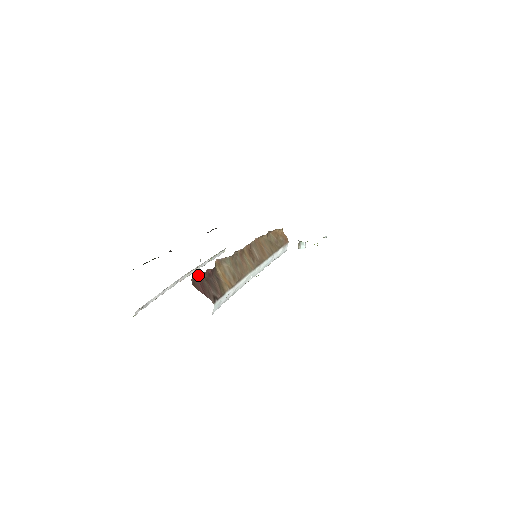
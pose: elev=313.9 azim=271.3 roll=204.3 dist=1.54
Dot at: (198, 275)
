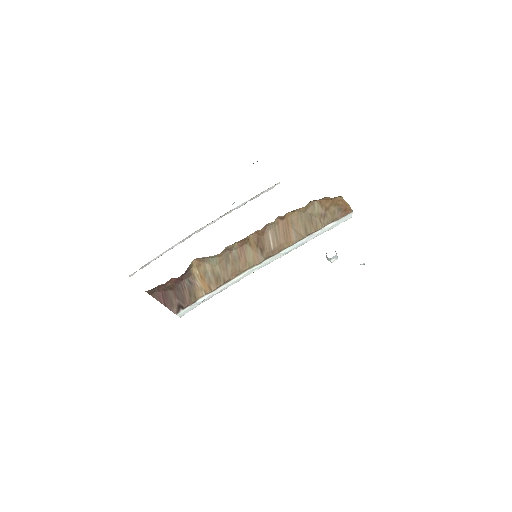
Dot at: (157, 286)
